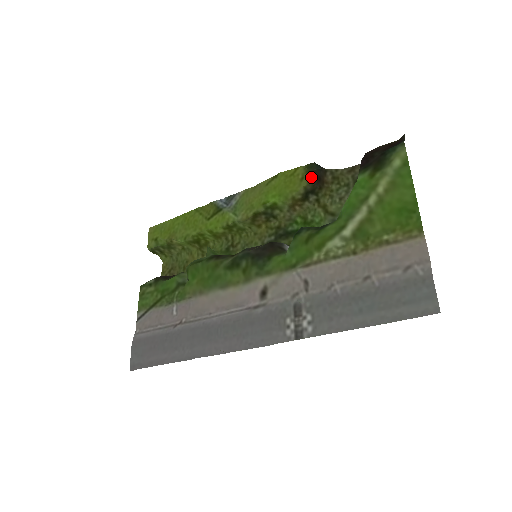
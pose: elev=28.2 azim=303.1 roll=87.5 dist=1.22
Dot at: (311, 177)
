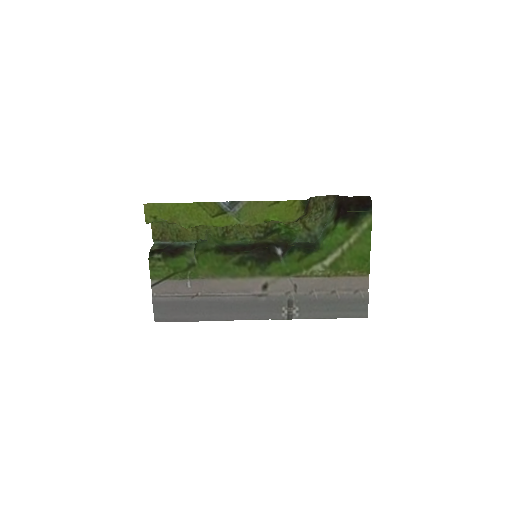
Dot at: (304, 210)
